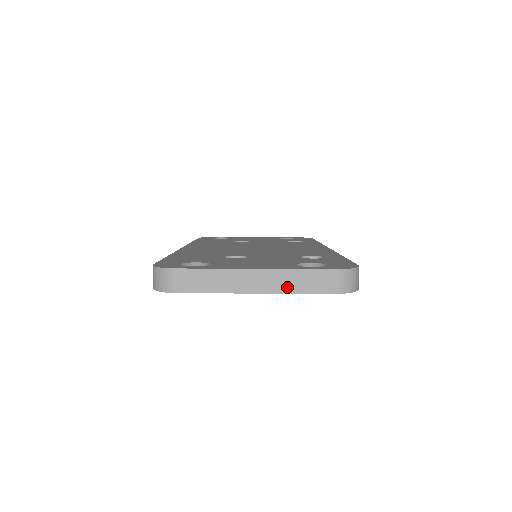
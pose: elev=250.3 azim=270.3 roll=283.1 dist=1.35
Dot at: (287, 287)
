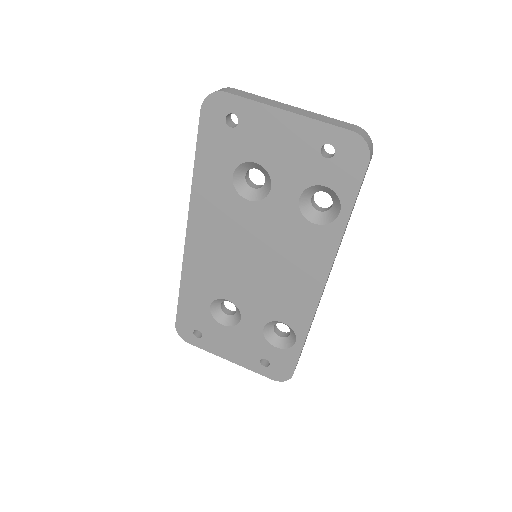
Dot at: (314, 117)
